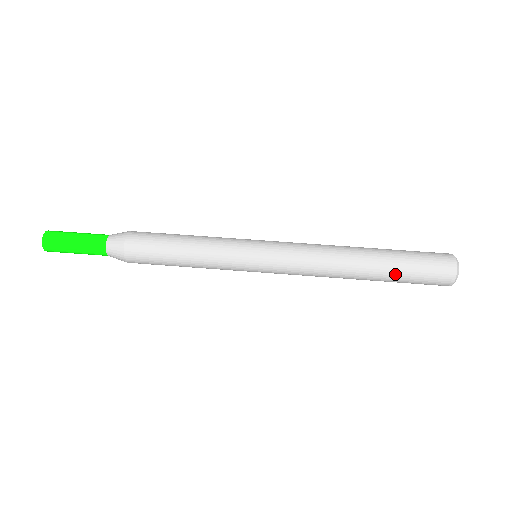
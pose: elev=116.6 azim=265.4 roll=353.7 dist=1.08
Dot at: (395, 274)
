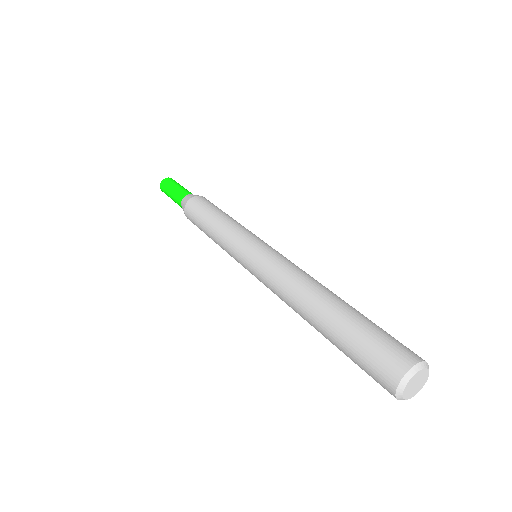
Dot at: (337, 344)
